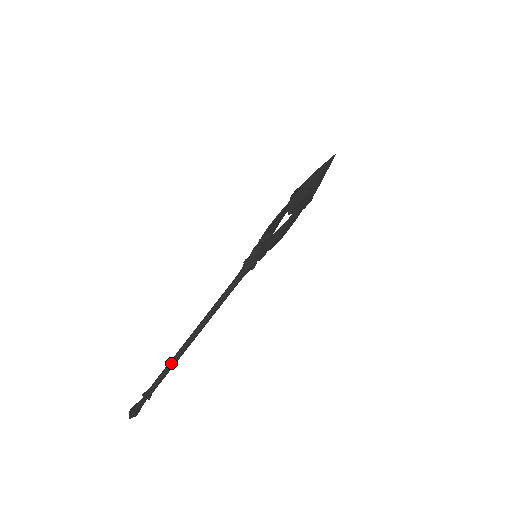
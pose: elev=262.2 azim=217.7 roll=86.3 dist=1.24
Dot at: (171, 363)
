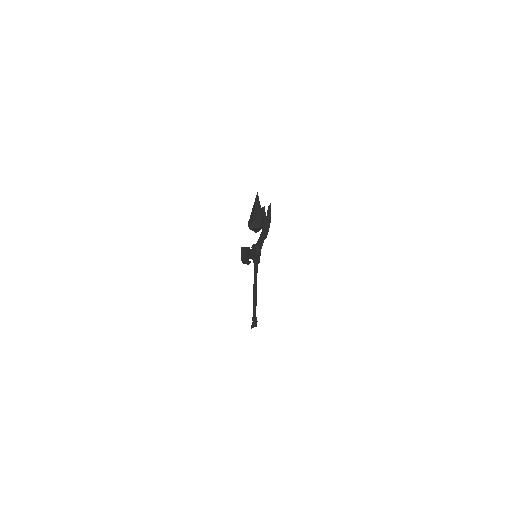
Dot at: (253, 307)
